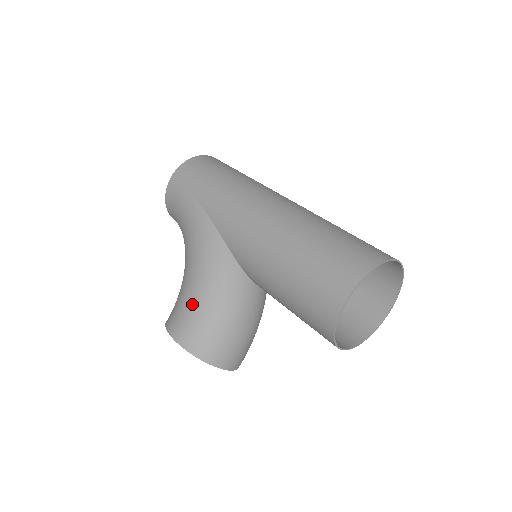
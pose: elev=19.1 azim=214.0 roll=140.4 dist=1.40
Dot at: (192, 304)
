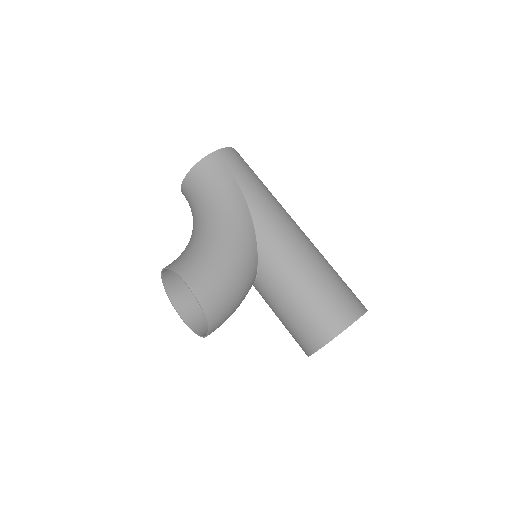
Dot at: (218, 268)
